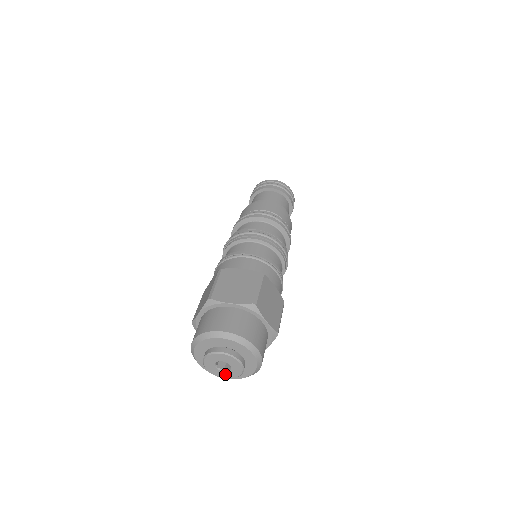
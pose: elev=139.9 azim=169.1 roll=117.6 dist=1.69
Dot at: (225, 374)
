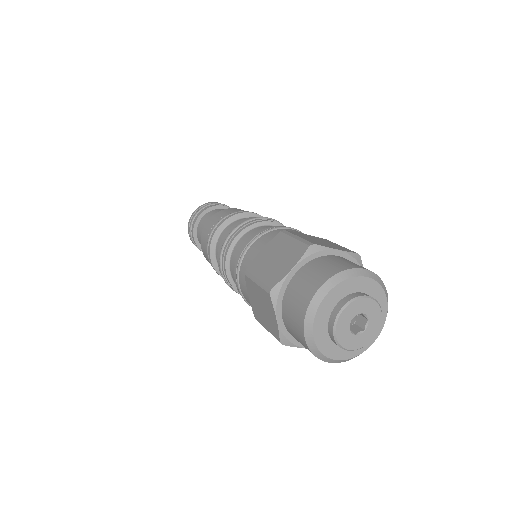
Dot at: (369, 333)
